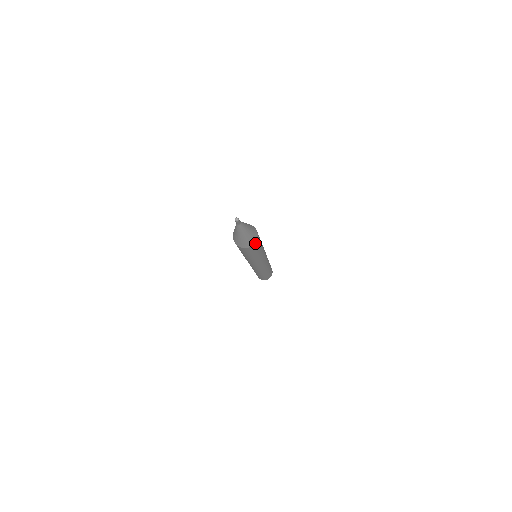
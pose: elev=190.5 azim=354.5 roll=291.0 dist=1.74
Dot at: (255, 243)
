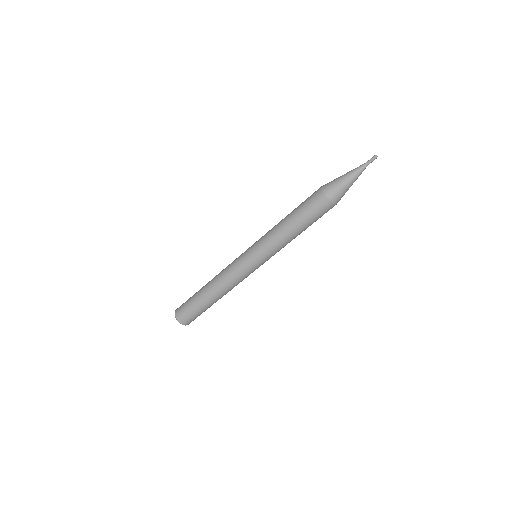
Dot at: (334, 205)
